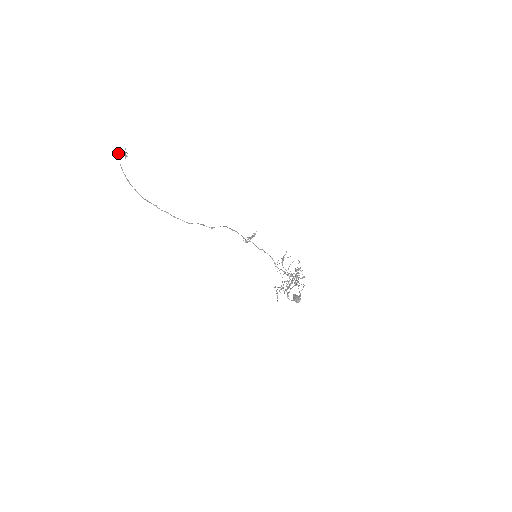
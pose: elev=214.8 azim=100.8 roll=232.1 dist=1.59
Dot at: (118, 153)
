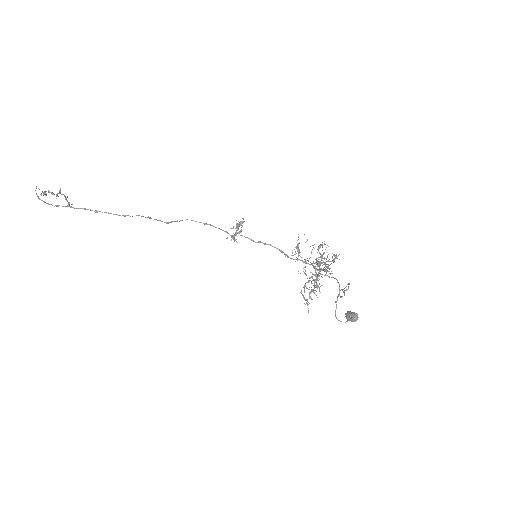
Dot at: (45, 191)
